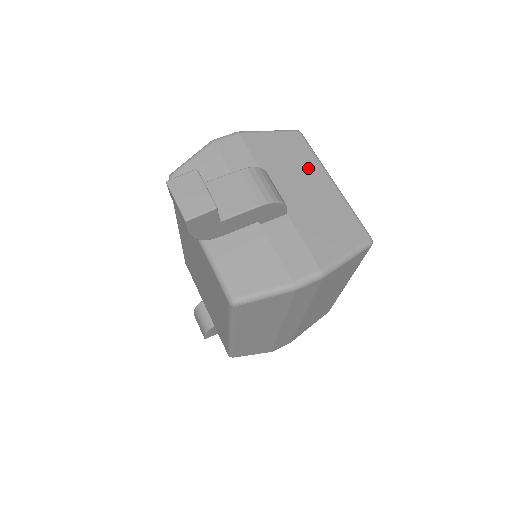
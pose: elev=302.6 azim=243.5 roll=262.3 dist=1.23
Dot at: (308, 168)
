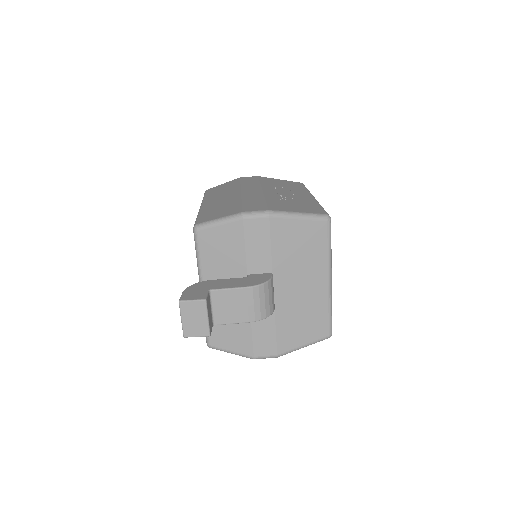
Dot at: (315, 264)
